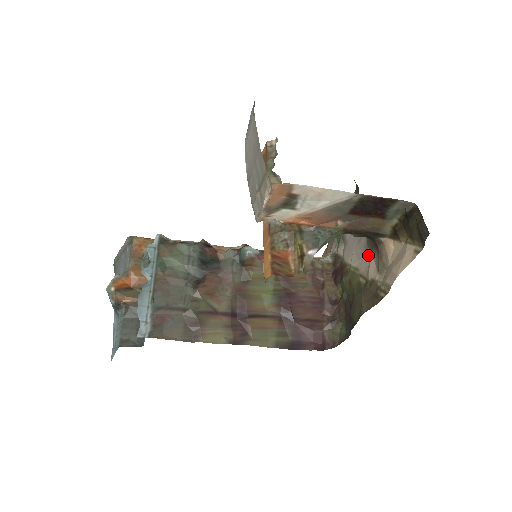
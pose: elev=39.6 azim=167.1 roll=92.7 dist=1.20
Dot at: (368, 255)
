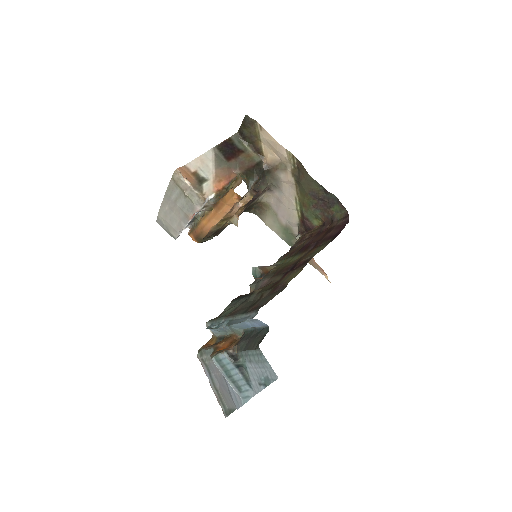
Dot at: (282, 185)
